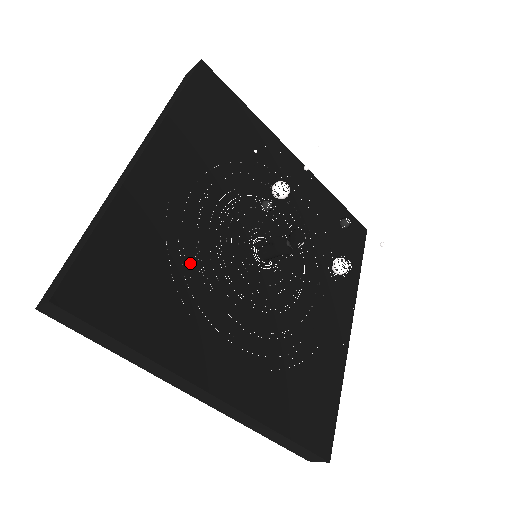
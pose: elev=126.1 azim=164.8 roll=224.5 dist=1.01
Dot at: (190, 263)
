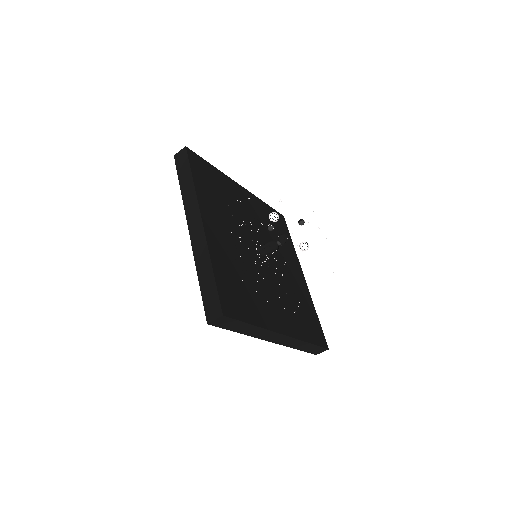
Dot at: (245, 273)
